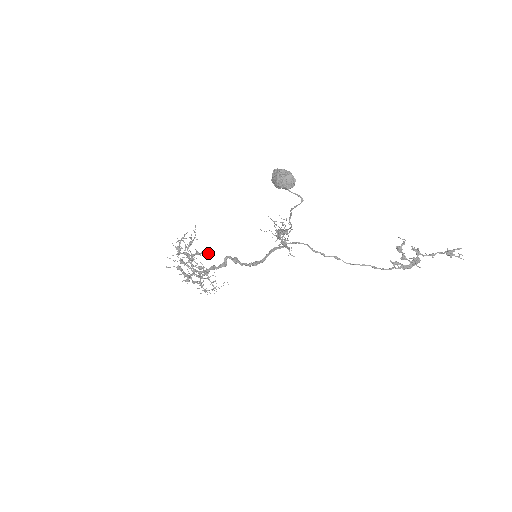
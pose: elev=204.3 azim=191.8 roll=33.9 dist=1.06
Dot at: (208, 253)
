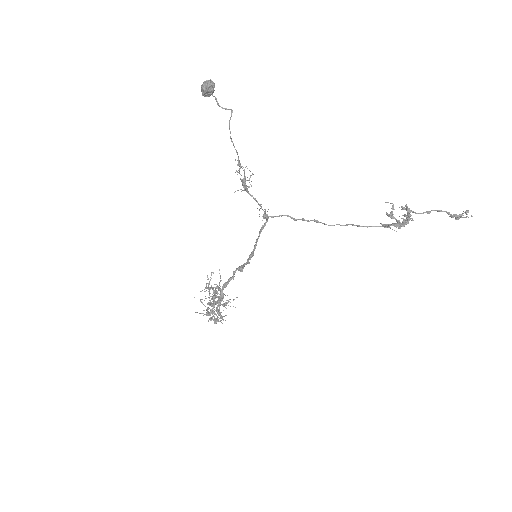
Dot at: occluded
